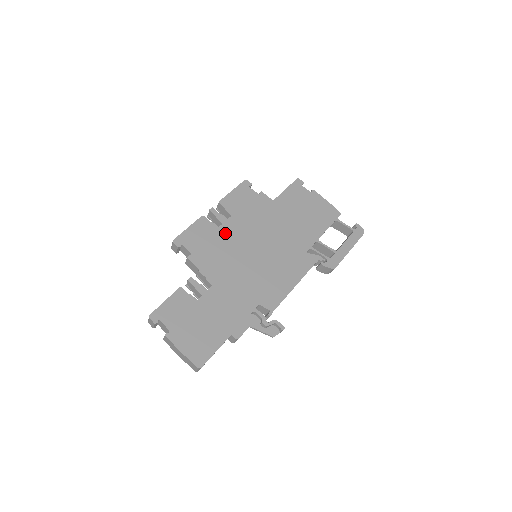
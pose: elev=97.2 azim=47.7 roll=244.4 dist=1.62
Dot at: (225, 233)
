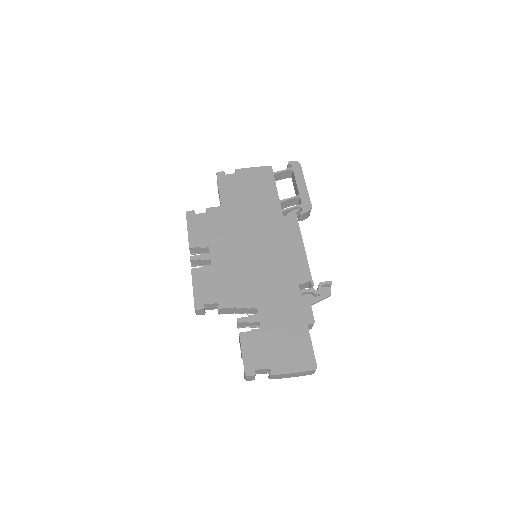
Dot at: (220, 264)
